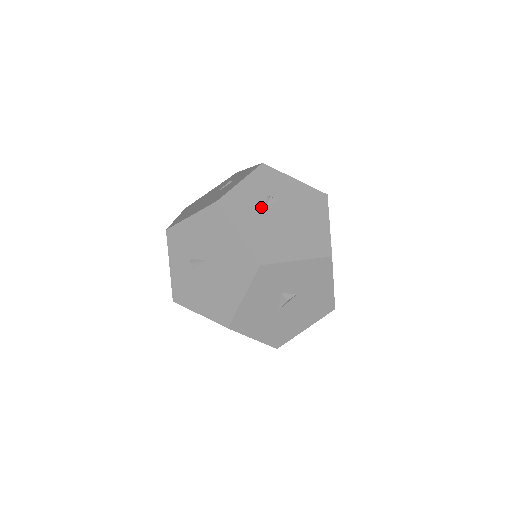
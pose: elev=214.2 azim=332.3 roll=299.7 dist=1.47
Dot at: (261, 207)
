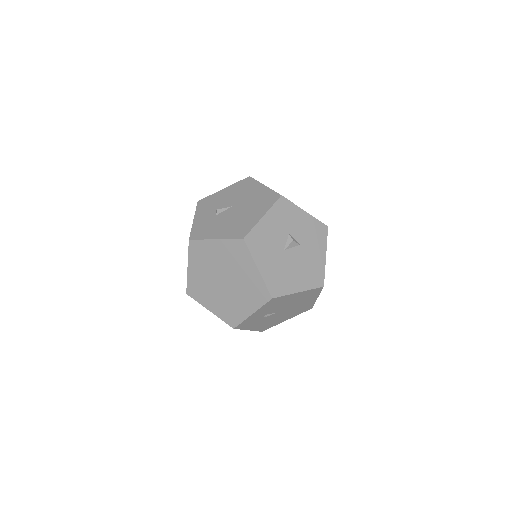
Dot at: occluded
